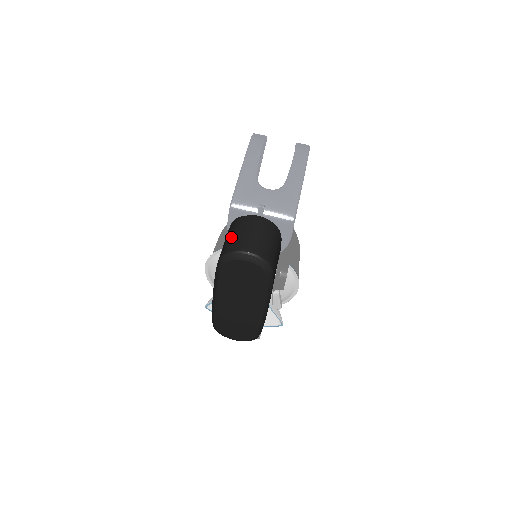
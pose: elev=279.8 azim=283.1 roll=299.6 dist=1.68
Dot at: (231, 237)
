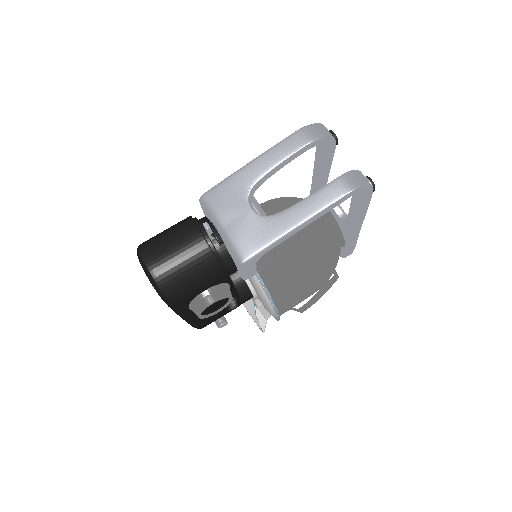
Dot at: (161, 233)
